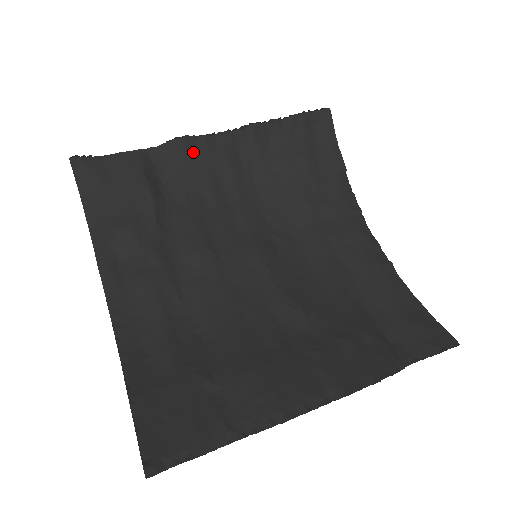
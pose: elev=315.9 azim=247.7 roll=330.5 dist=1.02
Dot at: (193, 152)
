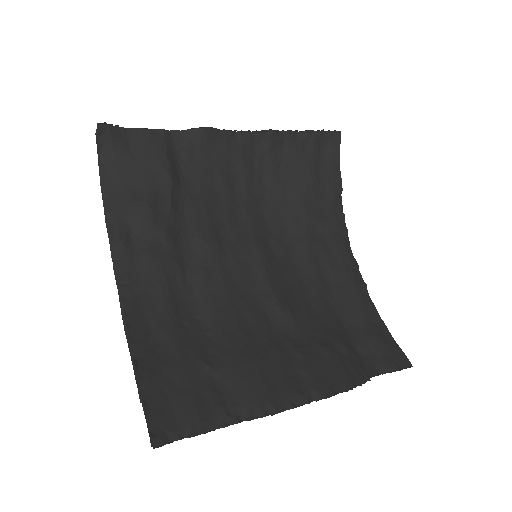
Dot at: (214, 144)
